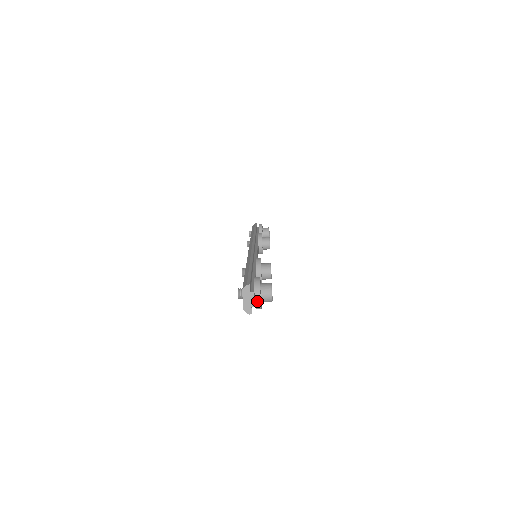
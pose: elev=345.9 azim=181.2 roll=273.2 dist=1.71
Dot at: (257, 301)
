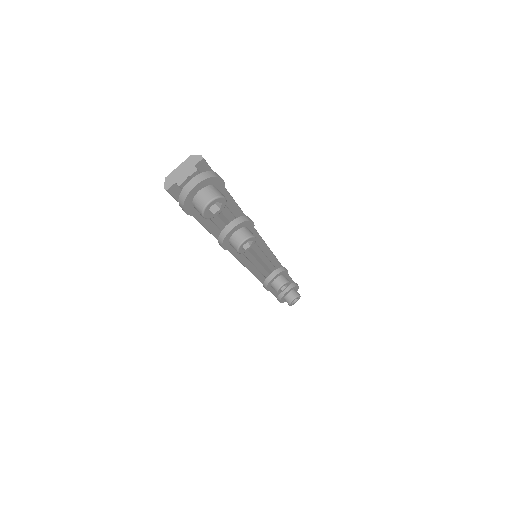
Dot at: (189, 186)
